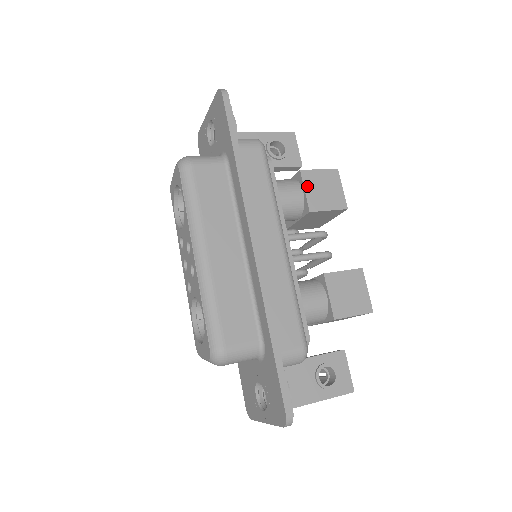
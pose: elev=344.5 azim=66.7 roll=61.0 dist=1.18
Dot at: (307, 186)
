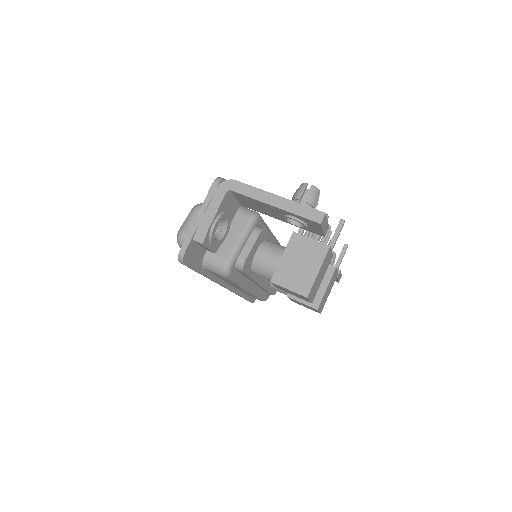
Dot at: (276, 286)
